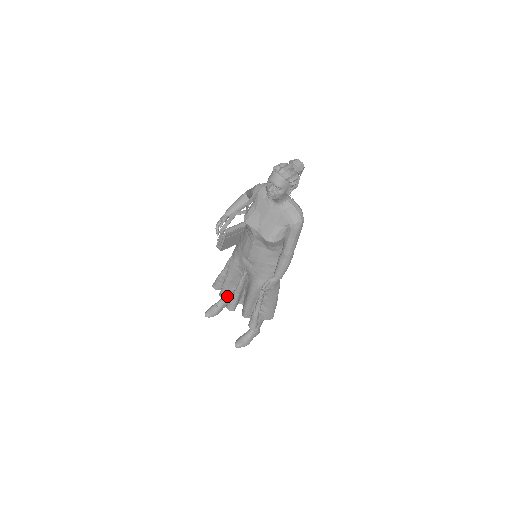
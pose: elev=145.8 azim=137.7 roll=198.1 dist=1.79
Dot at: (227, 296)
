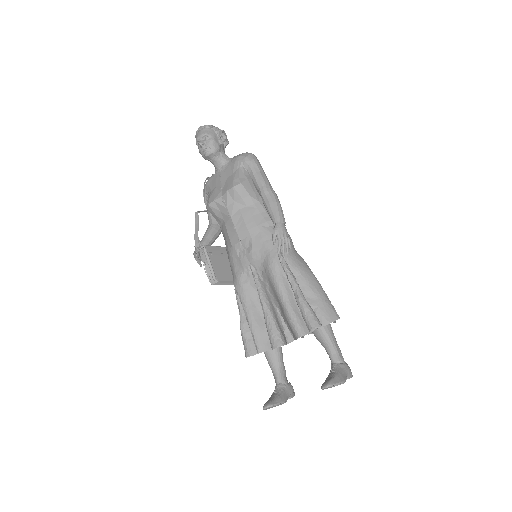
Dot at: (268, 346)
